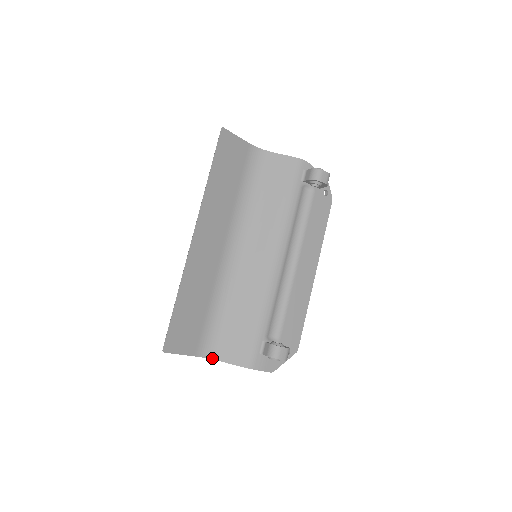
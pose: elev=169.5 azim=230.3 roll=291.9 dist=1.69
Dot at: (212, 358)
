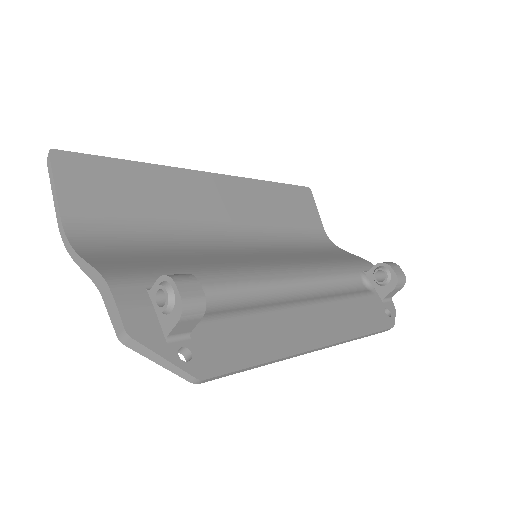
Dot at: (73, 244)
